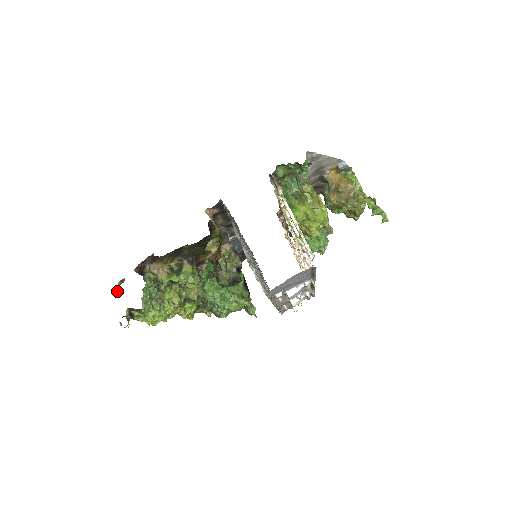
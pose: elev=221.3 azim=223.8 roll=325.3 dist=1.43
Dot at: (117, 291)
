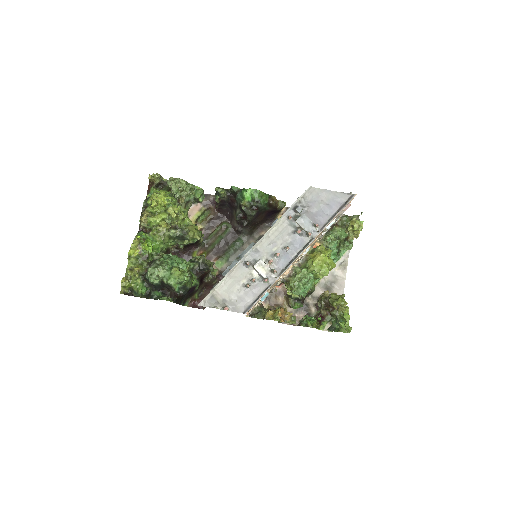
Dot at: occluded
